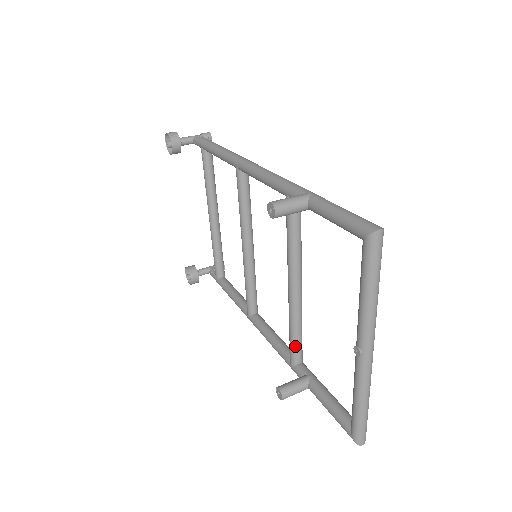
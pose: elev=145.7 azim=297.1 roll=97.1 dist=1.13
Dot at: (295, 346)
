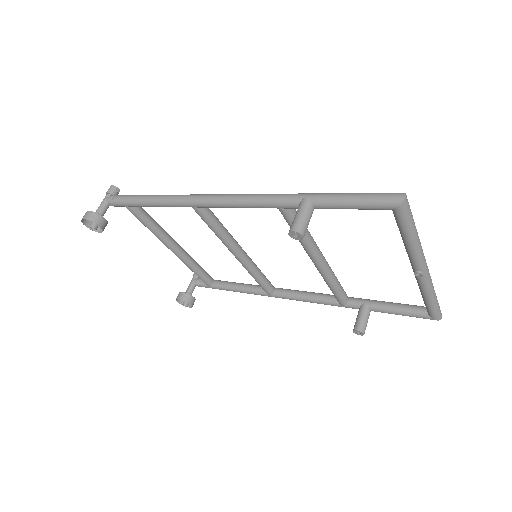
Dot at: (340, 293)
